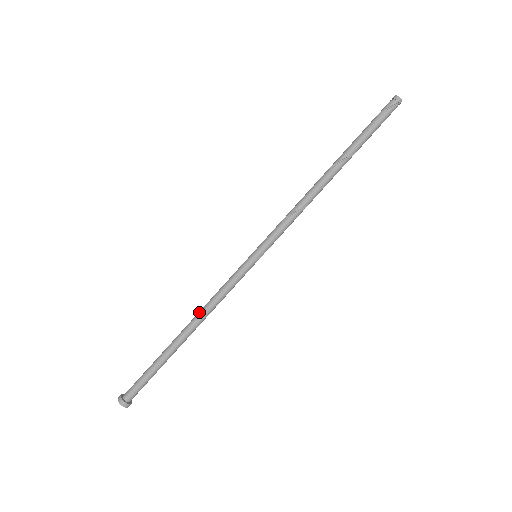
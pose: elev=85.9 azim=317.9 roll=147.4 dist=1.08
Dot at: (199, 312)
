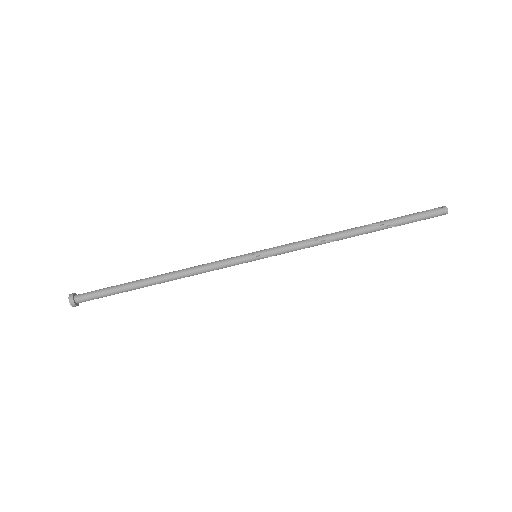
Dot at: (182, 270)
